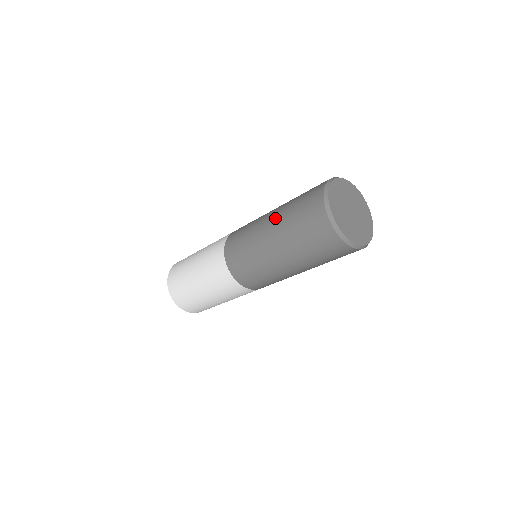
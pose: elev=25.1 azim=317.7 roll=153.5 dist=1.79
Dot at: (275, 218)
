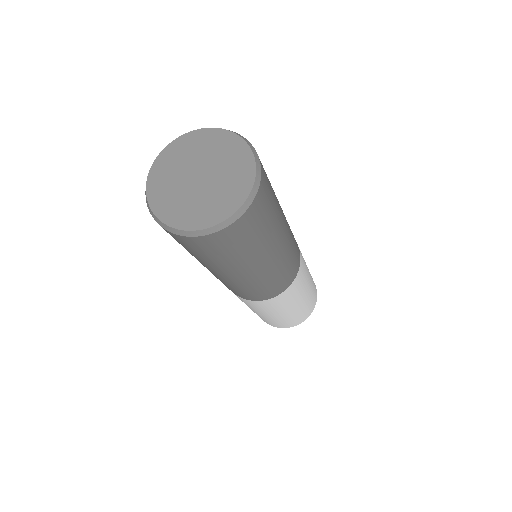
Dot at: occluded
